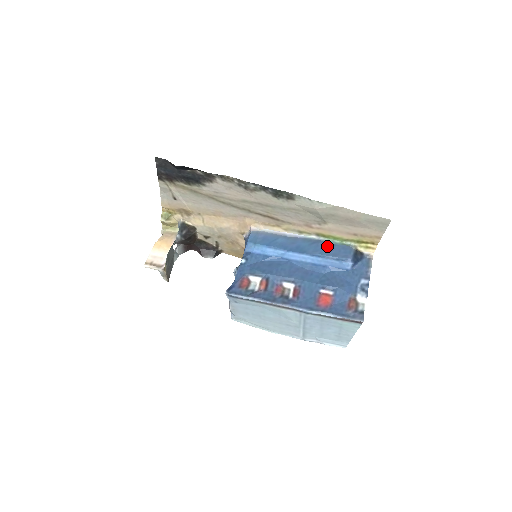
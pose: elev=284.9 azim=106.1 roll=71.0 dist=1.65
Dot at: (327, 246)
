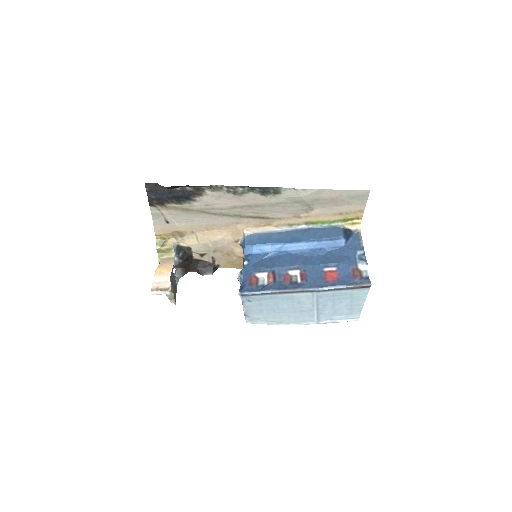
Dot at: (318, 231)
